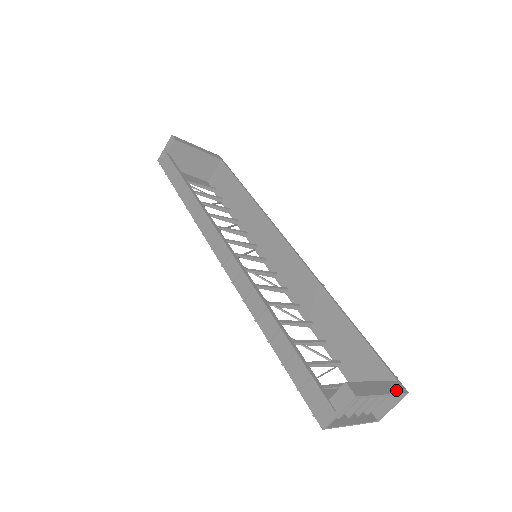
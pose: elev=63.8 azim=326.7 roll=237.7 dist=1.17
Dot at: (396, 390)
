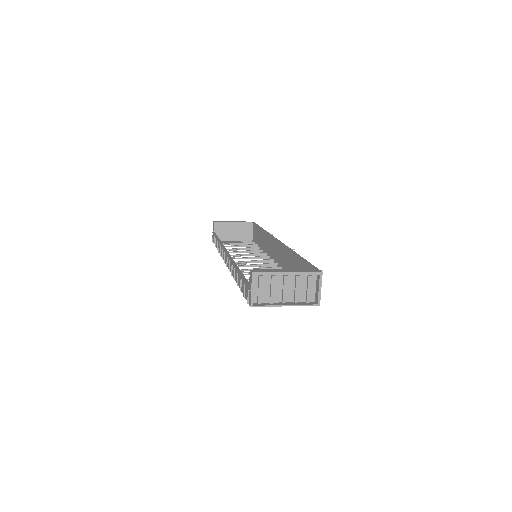
Dot at: (306, 271)
